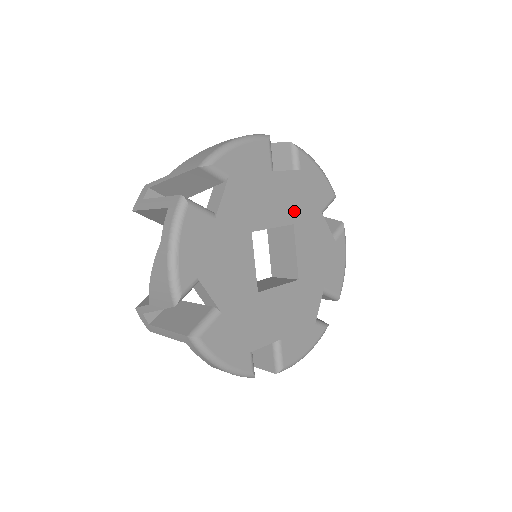
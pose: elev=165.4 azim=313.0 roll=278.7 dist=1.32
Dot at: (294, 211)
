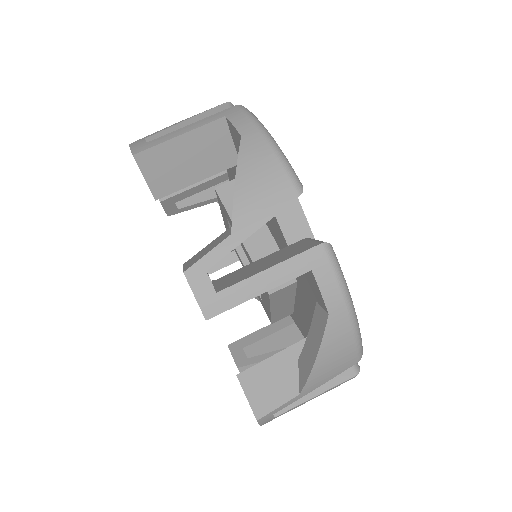
Dot at: occluded
